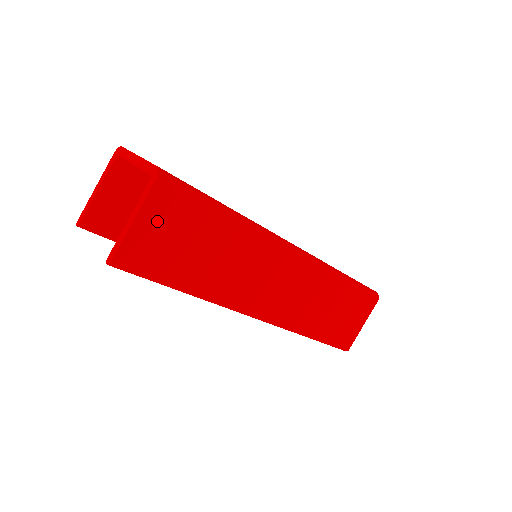
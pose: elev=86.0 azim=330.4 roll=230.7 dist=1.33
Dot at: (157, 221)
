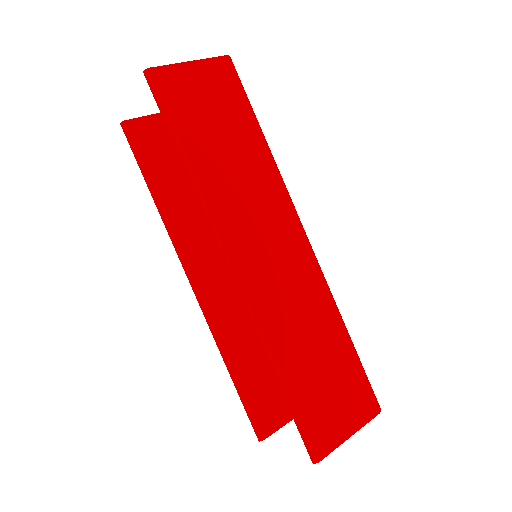
Dot at: (206, 80)
